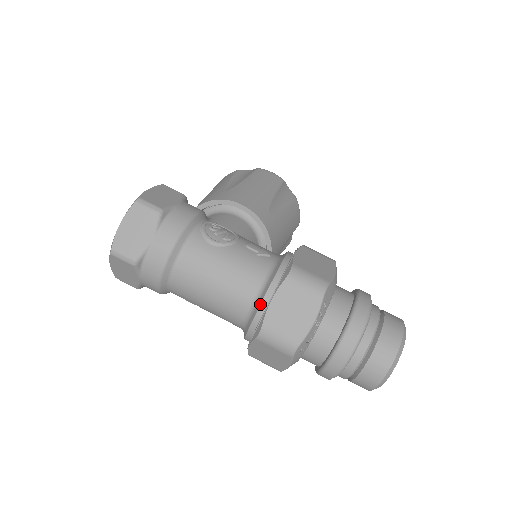
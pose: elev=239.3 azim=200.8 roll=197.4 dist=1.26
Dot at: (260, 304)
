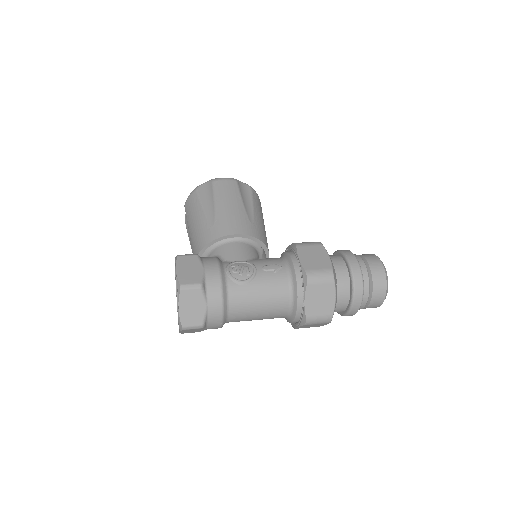
Dot at: (297, 305)
